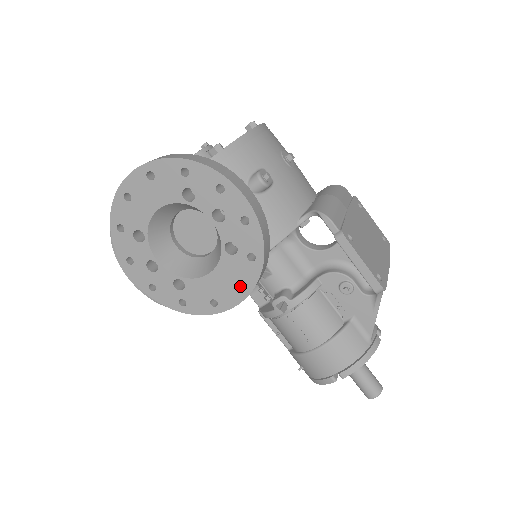
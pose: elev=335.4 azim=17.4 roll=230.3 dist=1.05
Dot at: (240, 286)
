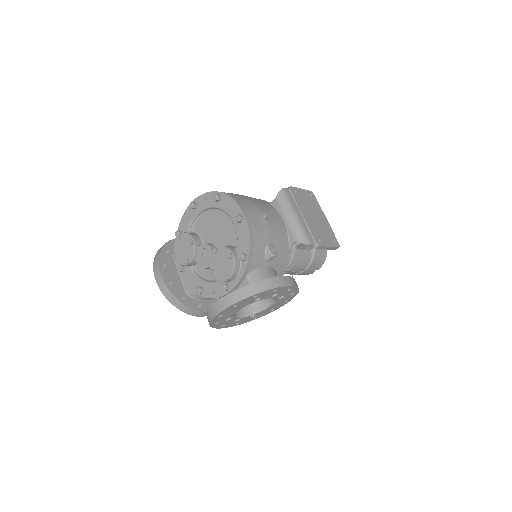
Dot at: occluded
